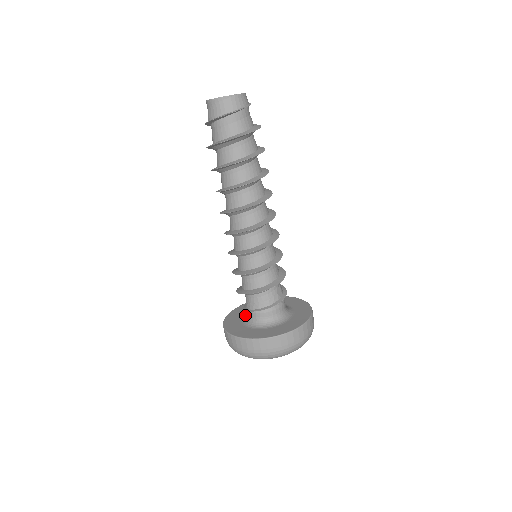
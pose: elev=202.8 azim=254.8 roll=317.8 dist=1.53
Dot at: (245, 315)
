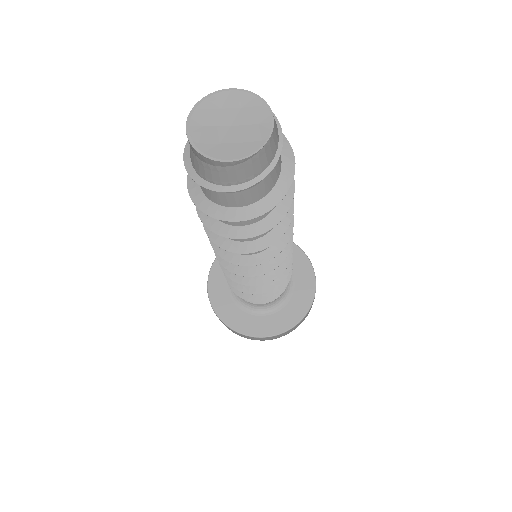
Dot at: occluded
